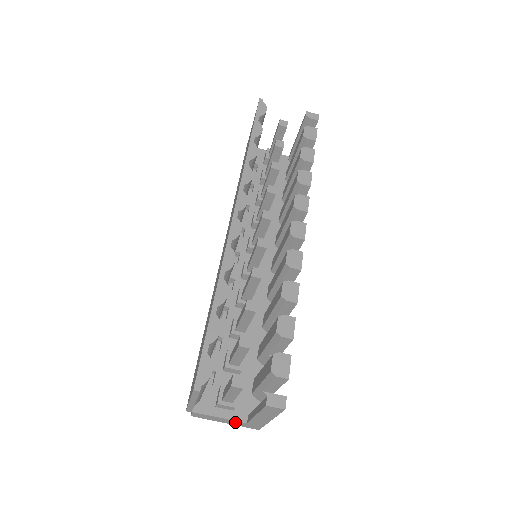
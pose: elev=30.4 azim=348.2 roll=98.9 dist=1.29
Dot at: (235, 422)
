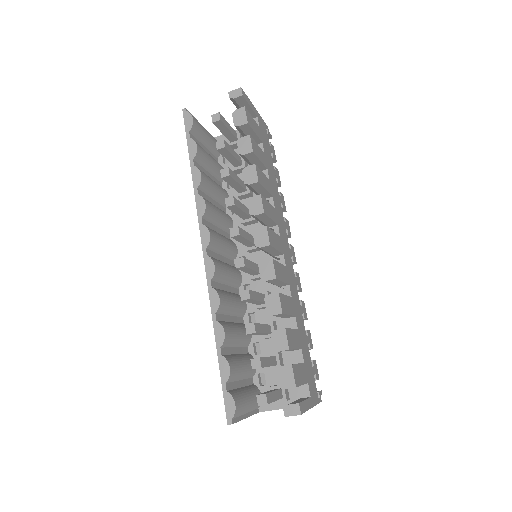
Dot at: occluded
